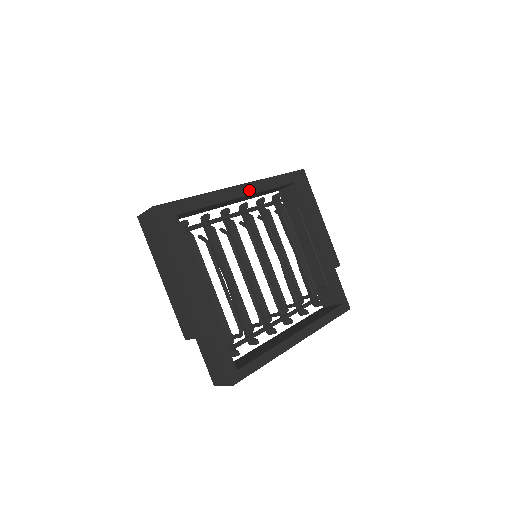
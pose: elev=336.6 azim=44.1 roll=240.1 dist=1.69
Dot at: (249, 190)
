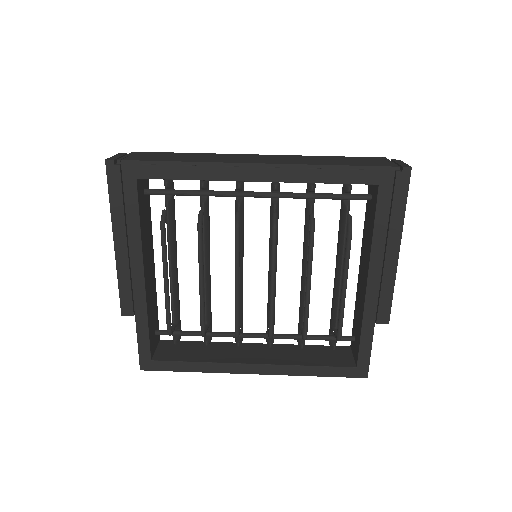
Dot at: (271, 175)
